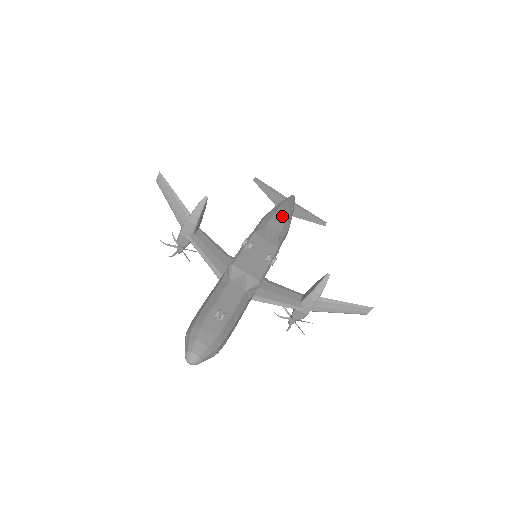
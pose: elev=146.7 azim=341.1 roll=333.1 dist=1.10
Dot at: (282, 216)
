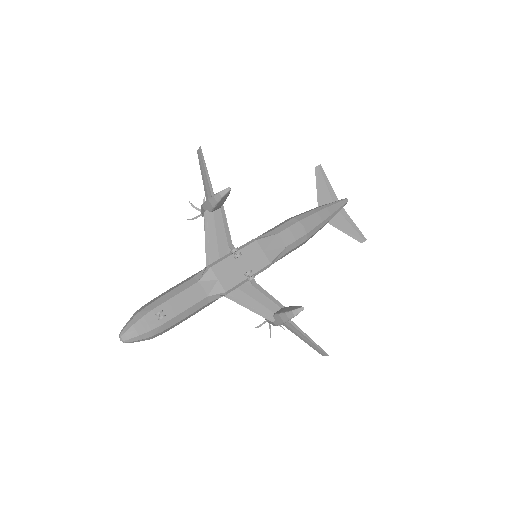
Dot at: (303, 228)
